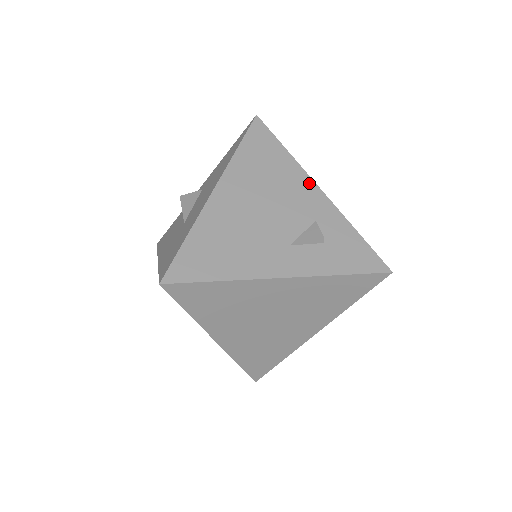
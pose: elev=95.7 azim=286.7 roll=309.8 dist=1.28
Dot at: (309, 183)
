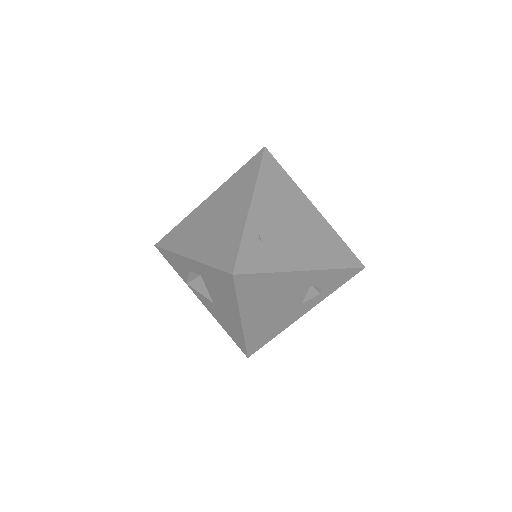
Dot at: (297, 275)
